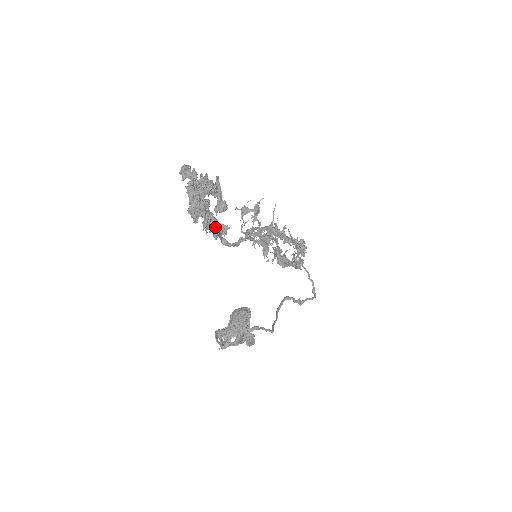
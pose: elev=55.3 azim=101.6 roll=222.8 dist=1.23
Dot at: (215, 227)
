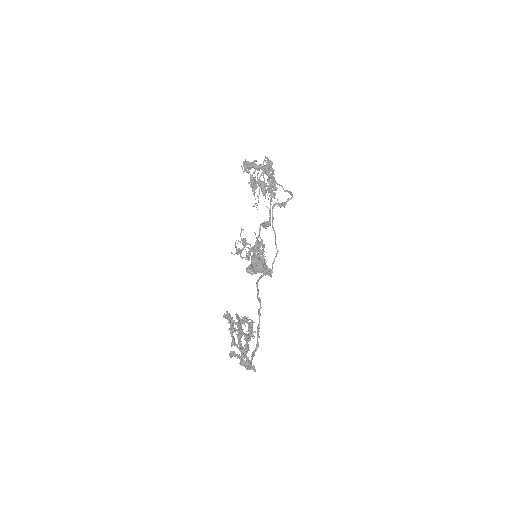
Dot at: occluded
